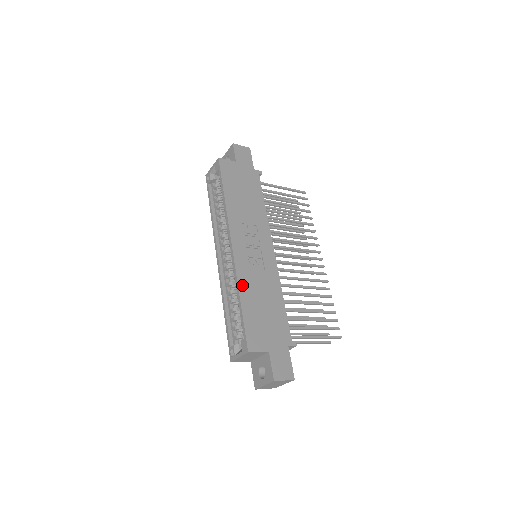
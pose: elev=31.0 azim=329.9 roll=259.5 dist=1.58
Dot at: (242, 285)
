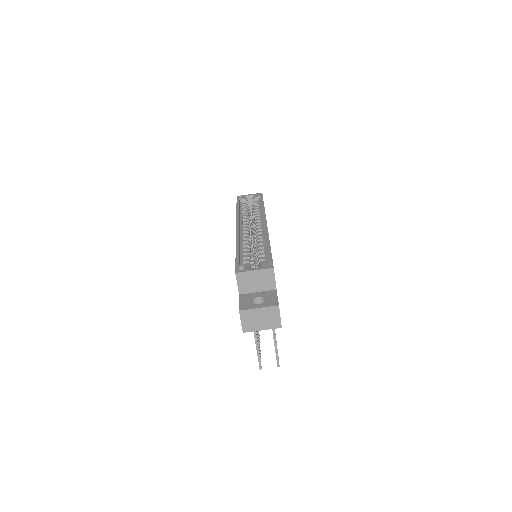
Dot at: occluded
